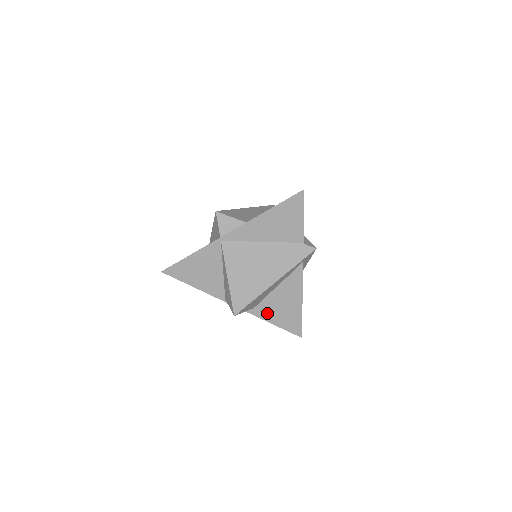
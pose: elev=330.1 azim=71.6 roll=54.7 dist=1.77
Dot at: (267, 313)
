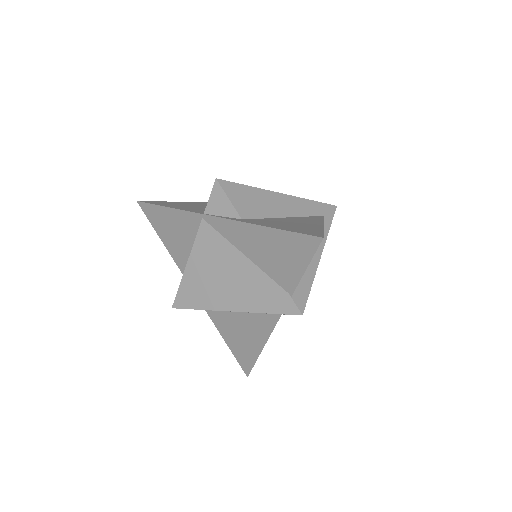
Dot at: (223, 326)
